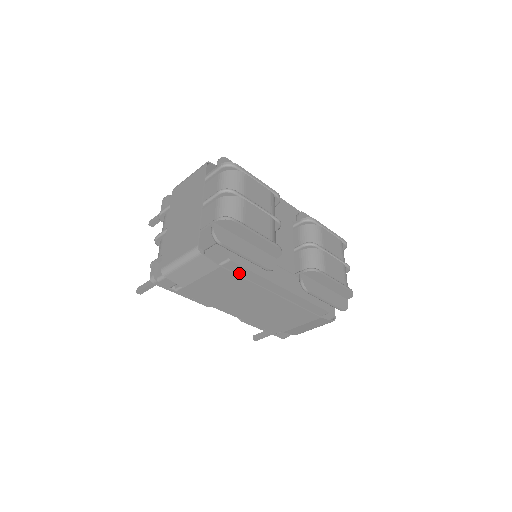
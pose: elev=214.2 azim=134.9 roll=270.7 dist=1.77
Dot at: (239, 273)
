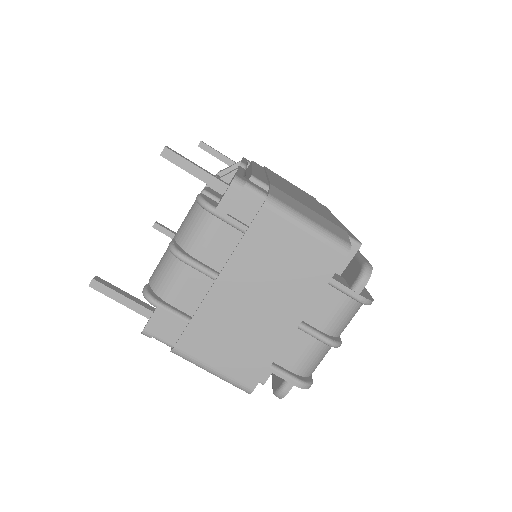
Dot at: occluded
